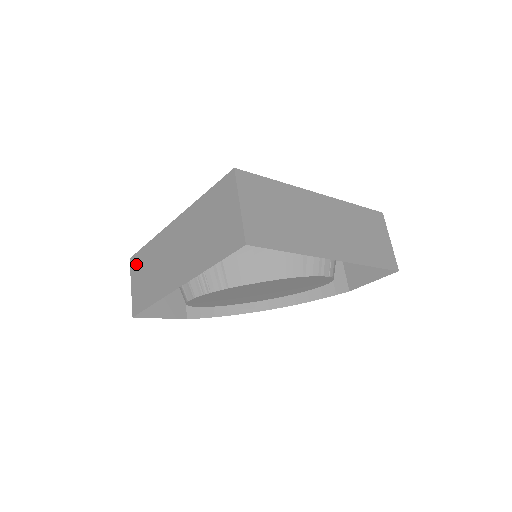
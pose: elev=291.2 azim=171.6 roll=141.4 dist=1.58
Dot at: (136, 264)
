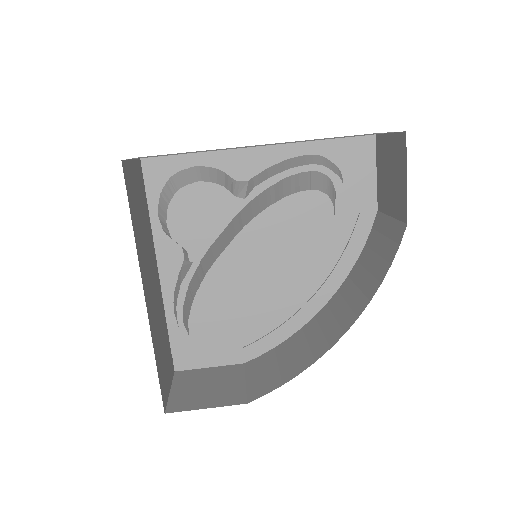
Dot at: (170, 363)
